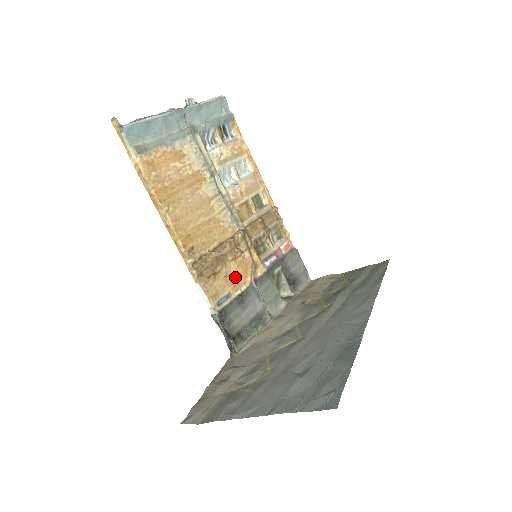
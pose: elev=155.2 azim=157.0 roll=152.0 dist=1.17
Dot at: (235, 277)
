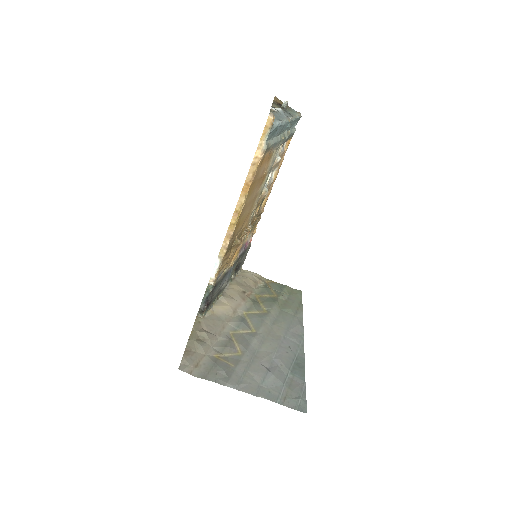
Dot at: (230, 259)
